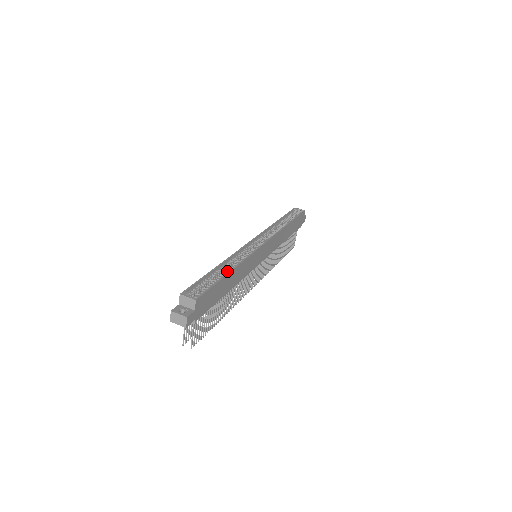
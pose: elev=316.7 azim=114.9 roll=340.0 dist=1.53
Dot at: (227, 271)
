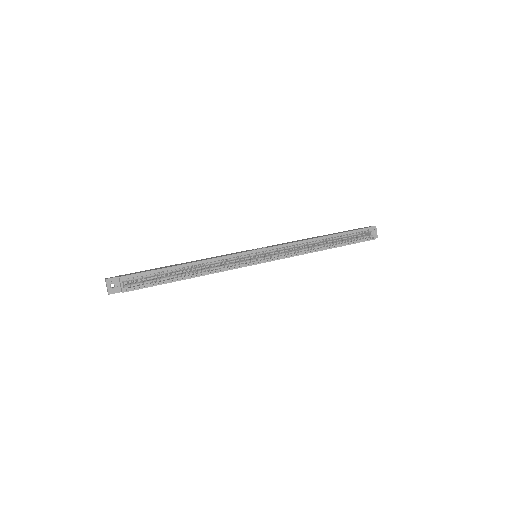
Dot at: (188, 275)
